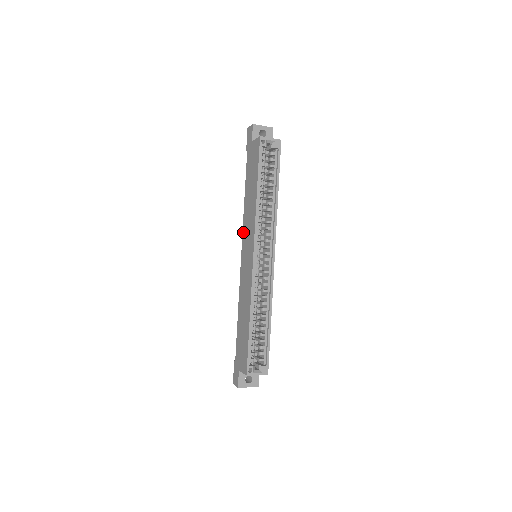
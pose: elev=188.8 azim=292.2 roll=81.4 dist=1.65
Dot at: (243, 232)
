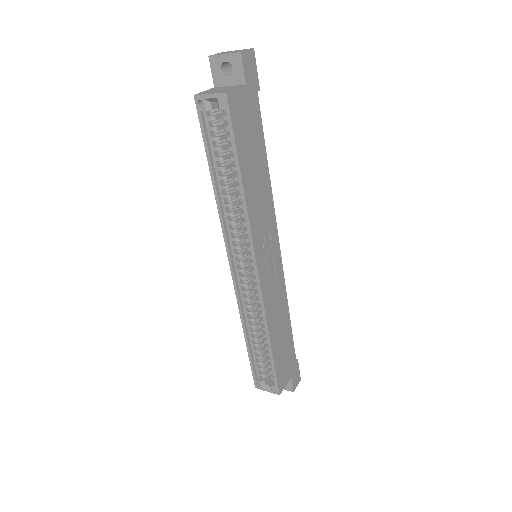
Dot at: occluded
